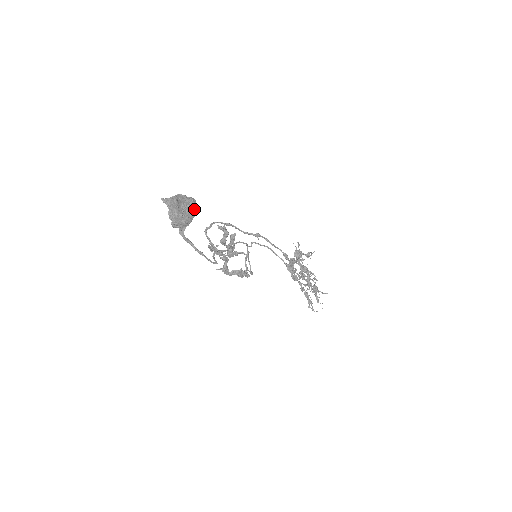
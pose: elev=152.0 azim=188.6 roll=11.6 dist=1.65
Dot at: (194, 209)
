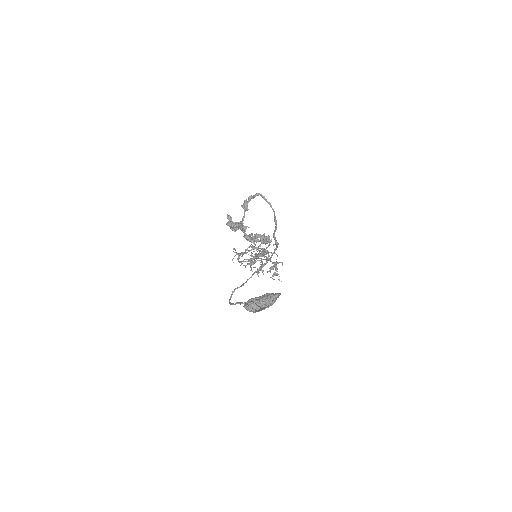
Dot at: occluded
